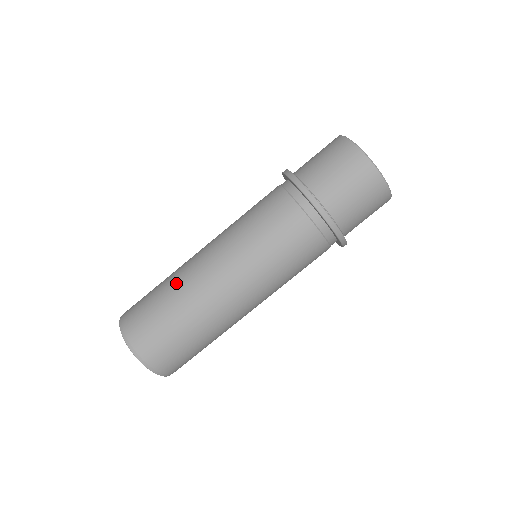
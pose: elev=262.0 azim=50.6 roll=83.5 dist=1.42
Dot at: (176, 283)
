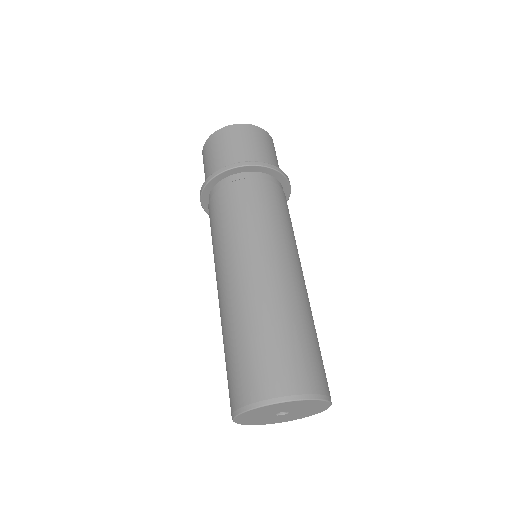
Dot at: (236, 318)
